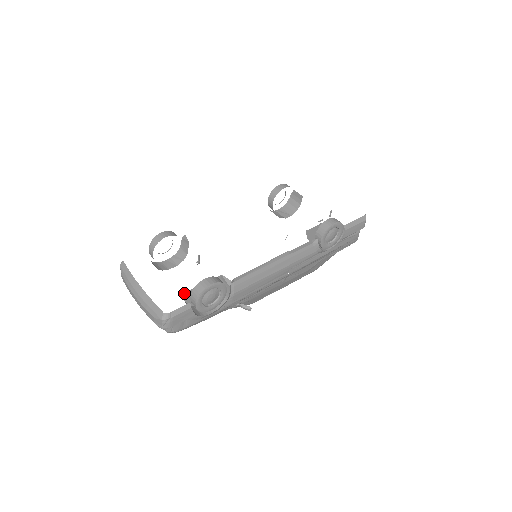
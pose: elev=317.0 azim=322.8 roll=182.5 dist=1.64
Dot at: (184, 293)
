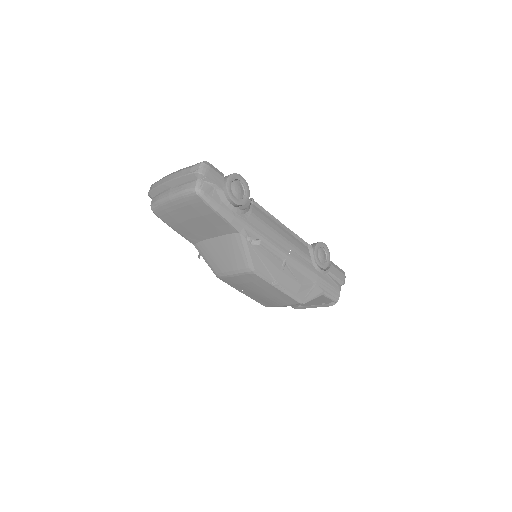
Dot at: occluded
